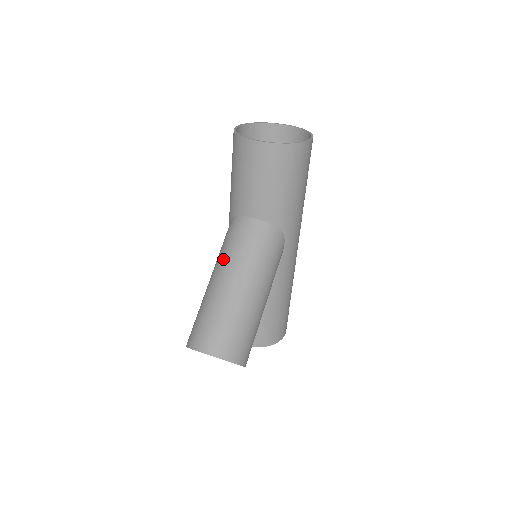
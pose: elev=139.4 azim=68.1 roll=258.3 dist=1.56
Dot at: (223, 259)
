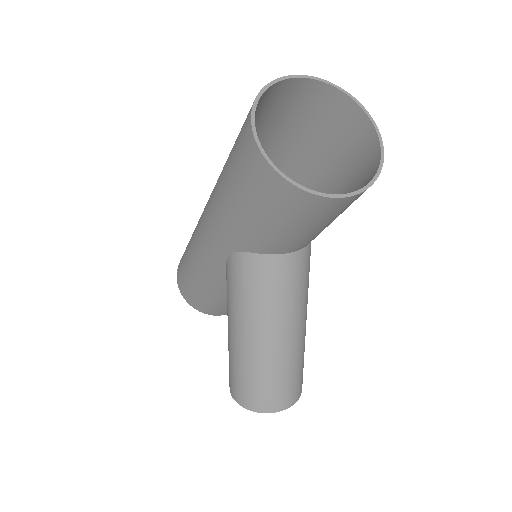
Dot at: (263, 316)
